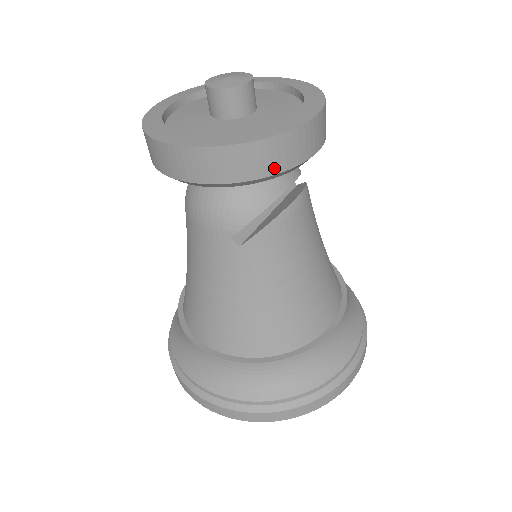
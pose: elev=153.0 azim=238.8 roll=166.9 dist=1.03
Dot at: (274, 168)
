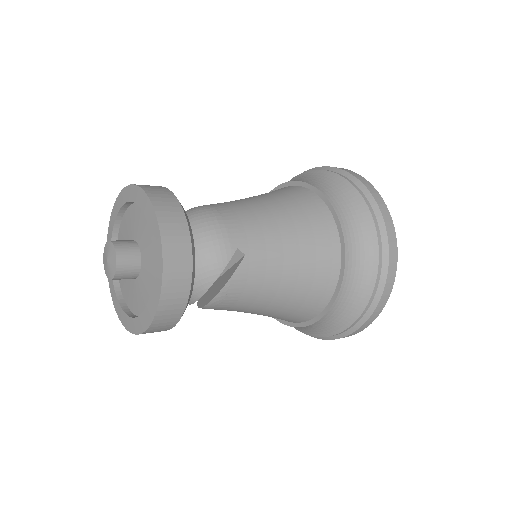
Dot at: occluded
